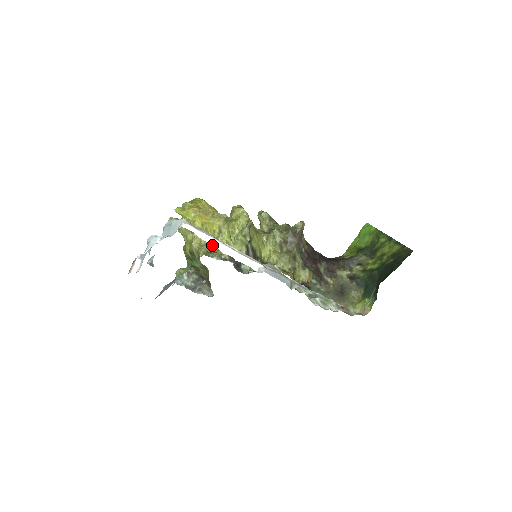
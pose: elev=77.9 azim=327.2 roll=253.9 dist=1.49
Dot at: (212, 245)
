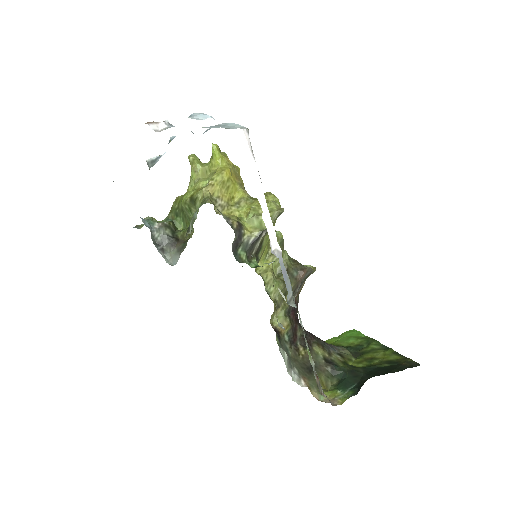
Dot at: (221, 207)
